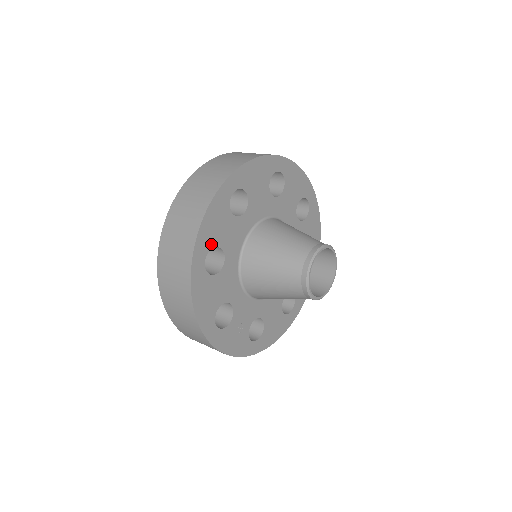
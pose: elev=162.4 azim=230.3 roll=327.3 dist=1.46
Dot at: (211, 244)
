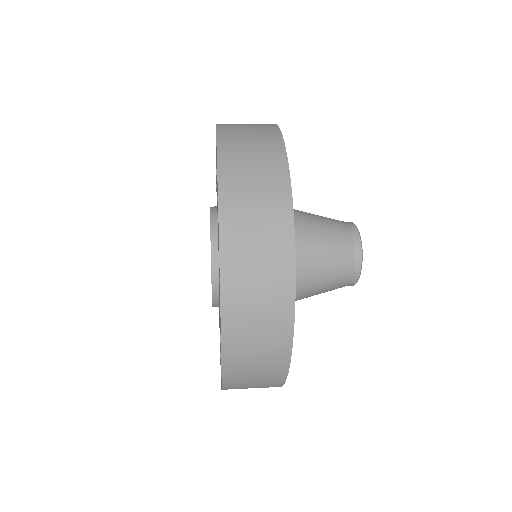
Dot at: occluded
